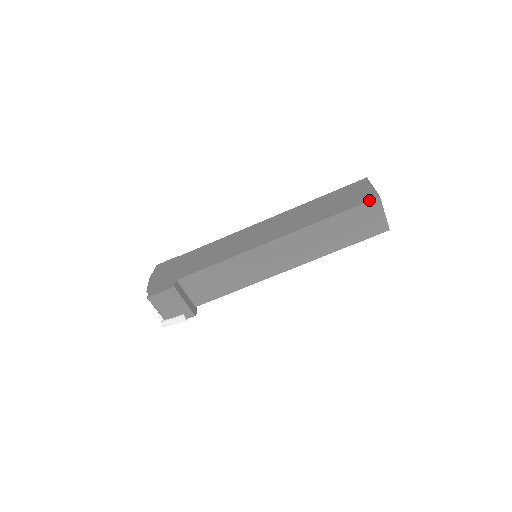
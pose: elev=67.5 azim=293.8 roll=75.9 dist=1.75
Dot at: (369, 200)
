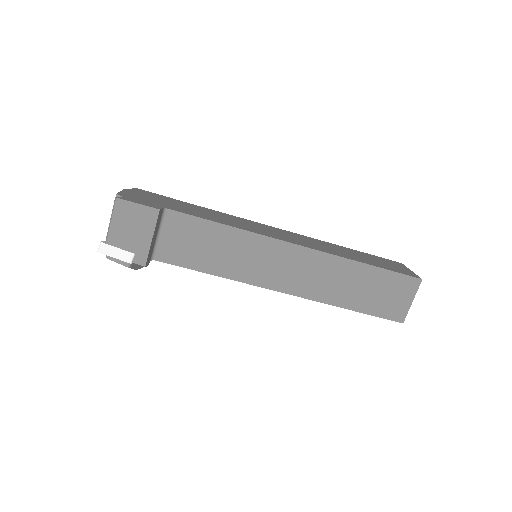
Dot at: (411, 275)
